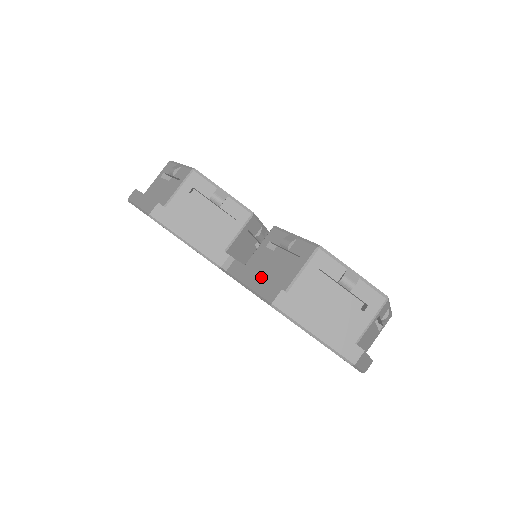
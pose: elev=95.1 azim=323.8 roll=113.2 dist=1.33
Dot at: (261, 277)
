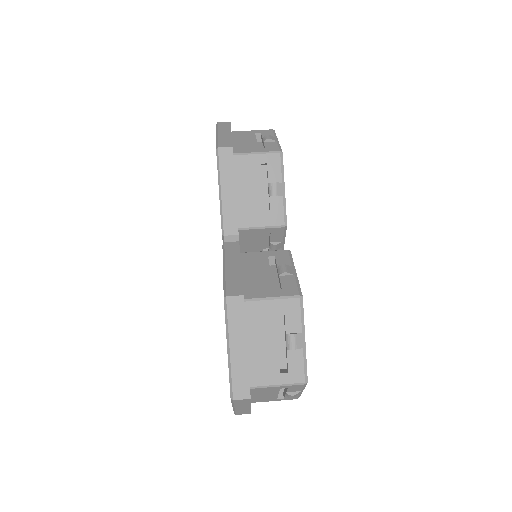
Dot at: (241, 272)
